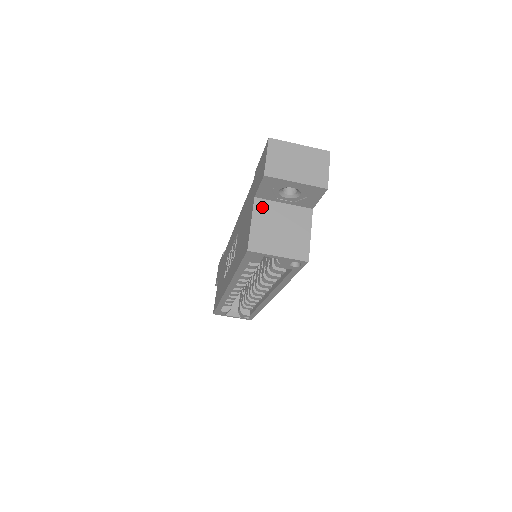
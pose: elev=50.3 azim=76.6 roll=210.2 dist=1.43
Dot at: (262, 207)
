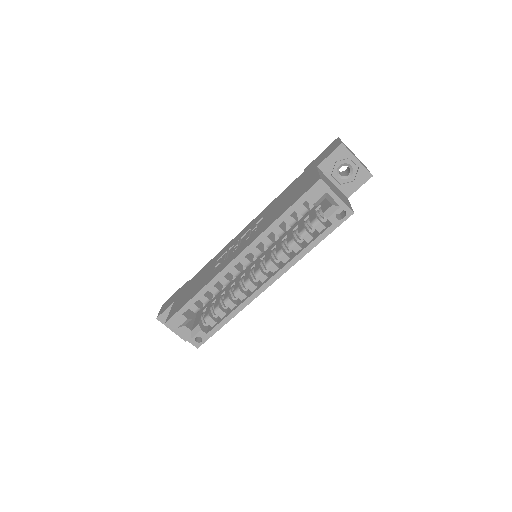
Dot at: (322, 173)
